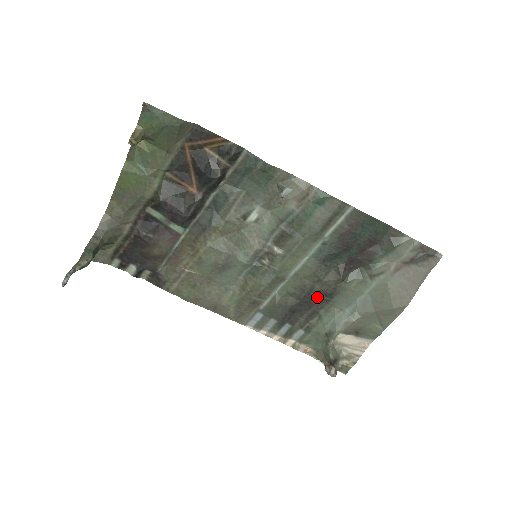
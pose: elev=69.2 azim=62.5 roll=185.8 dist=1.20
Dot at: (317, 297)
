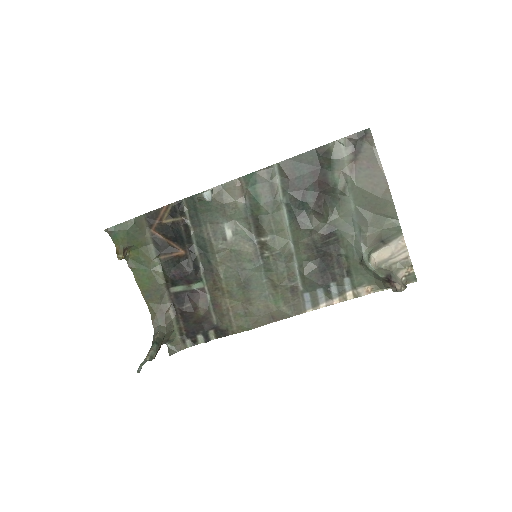
Dot at: (325, 244)
